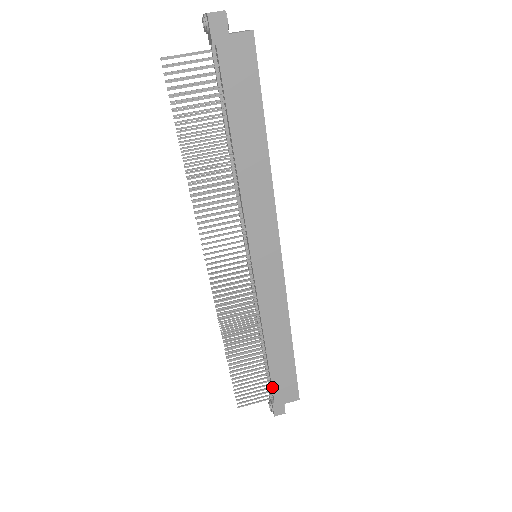
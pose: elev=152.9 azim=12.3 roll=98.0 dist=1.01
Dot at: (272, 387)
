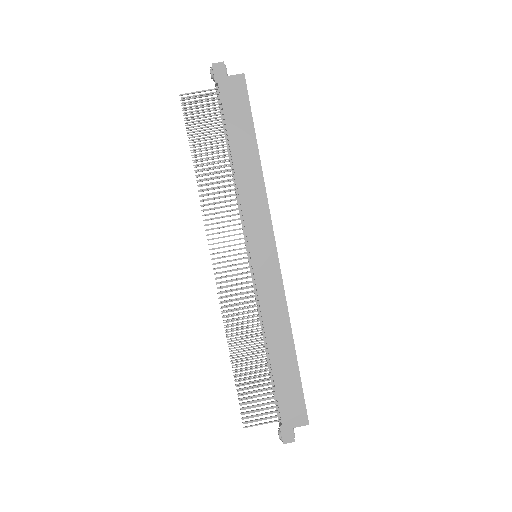
Dot at: (278, 403)
